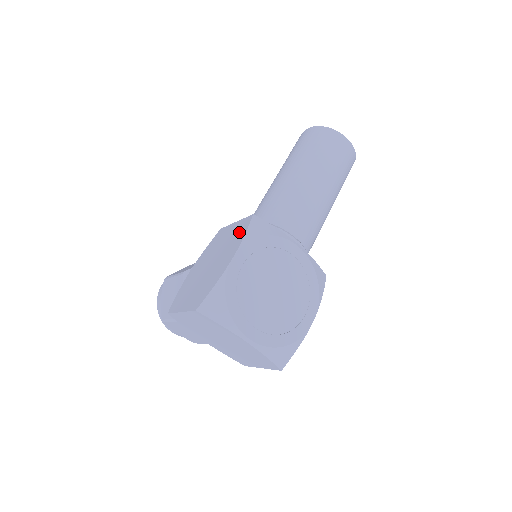
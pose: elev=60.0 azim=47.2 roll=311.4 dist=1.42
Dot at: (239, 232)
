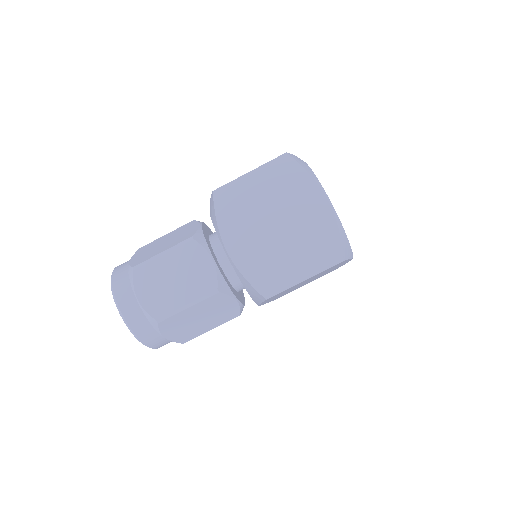
Dot at: occluded
